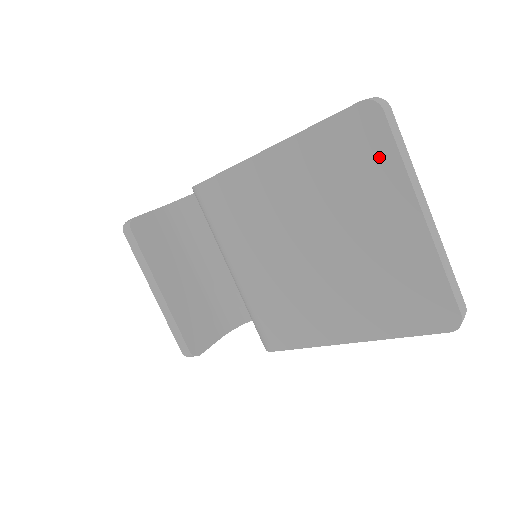
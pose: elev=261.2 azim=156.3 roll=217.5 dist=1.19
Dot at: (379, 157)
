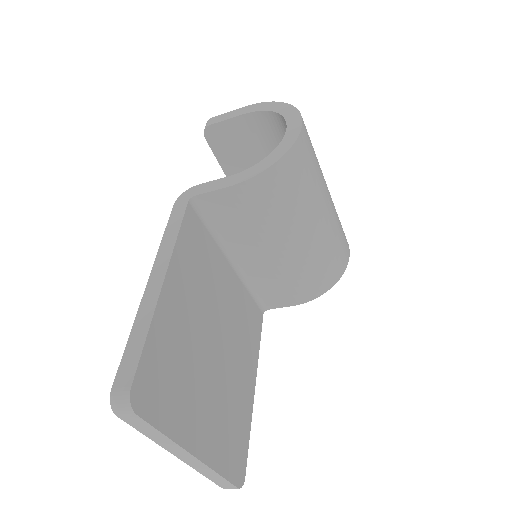
Dot at: occluded
